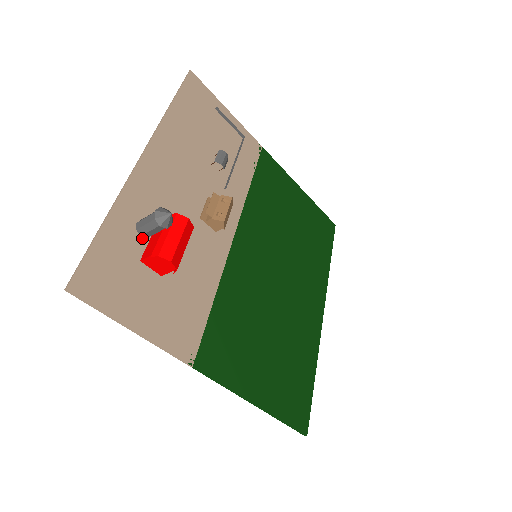
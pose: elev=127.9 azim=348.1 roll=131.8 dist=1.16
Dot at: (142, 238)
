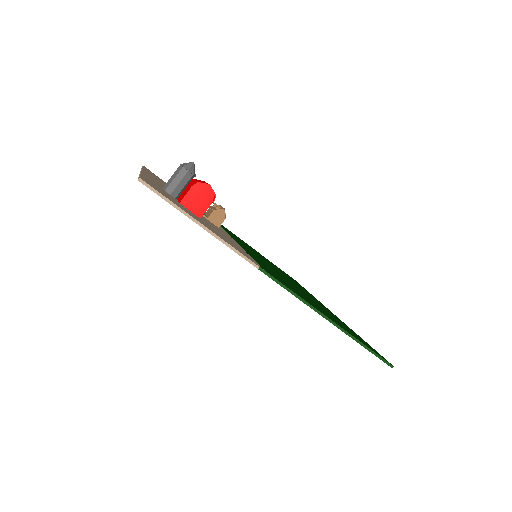
Dot at: (172, 196)
